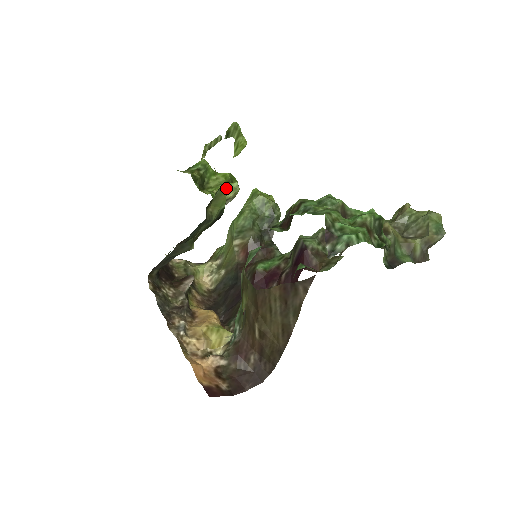
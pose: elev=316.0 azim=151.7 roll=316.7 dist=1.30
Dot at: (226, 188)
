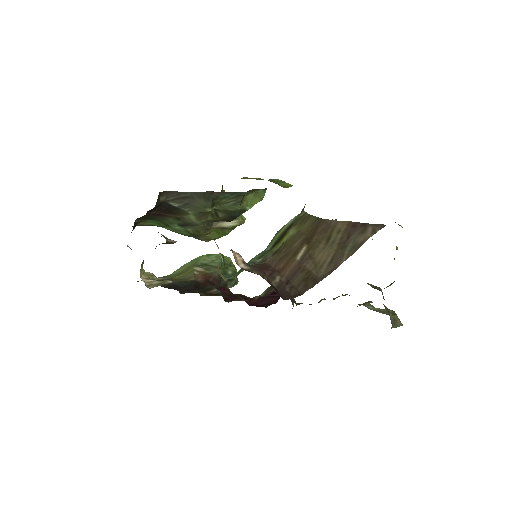
Dot at: occluded
